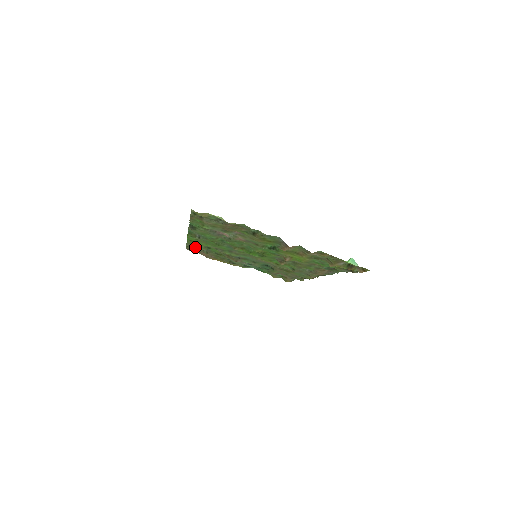
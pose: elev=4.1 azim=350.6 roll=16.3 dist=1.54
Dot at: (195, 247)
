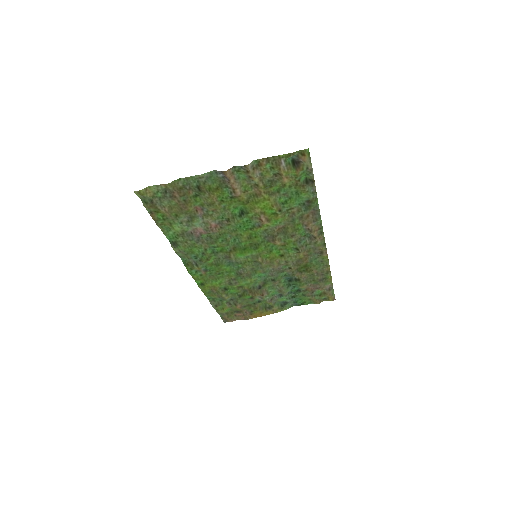
Dot at: (221, 304)
